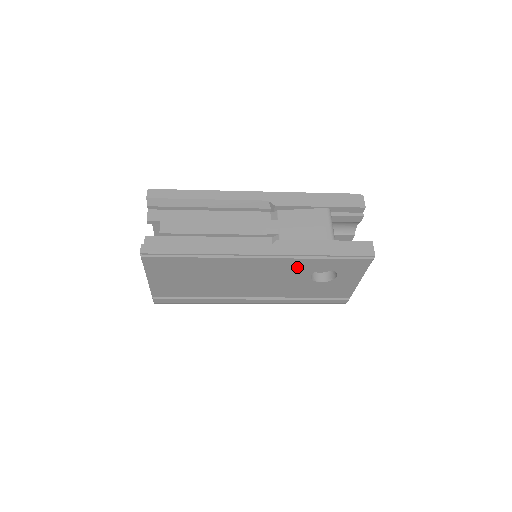
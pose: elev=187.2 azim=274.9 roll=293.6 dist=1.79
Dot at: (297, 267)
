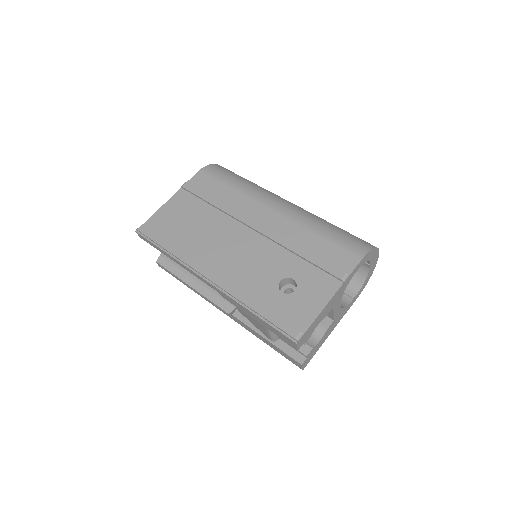
Dot at: occluded
